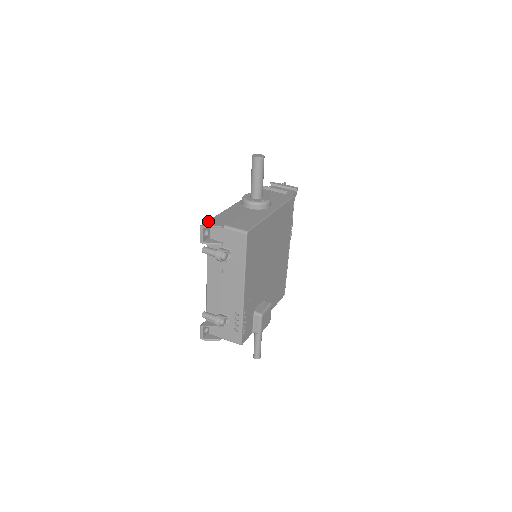
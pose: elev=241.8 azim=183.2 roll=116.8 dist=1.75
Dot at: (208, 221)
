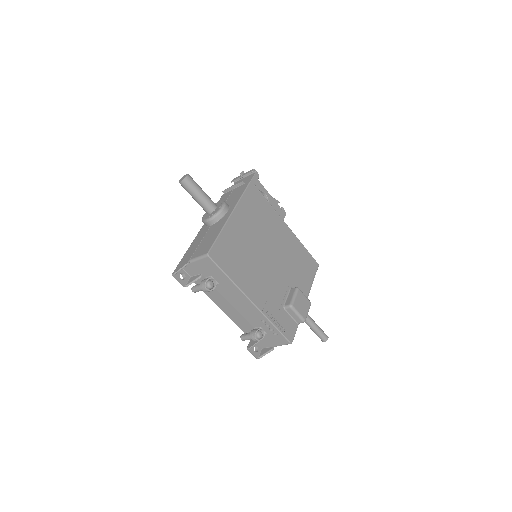
Dot at: (177, 265)
